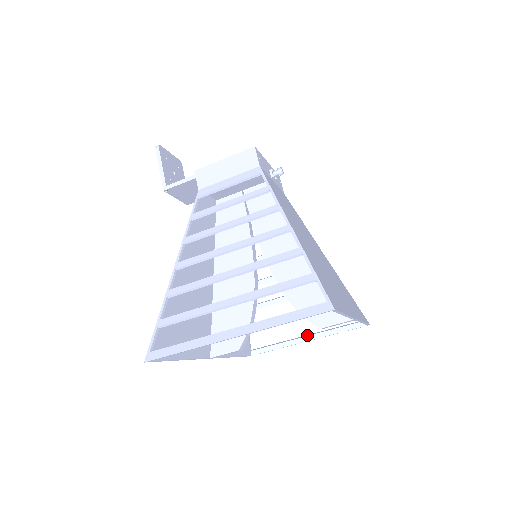
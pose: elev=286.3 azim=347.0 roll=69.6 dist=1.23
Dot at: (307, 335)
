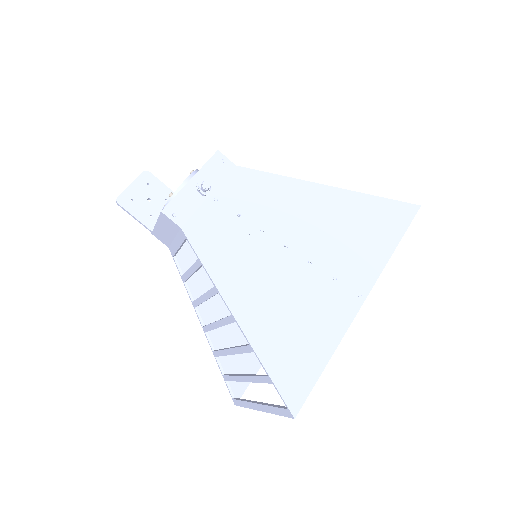
Dot at: occluded
